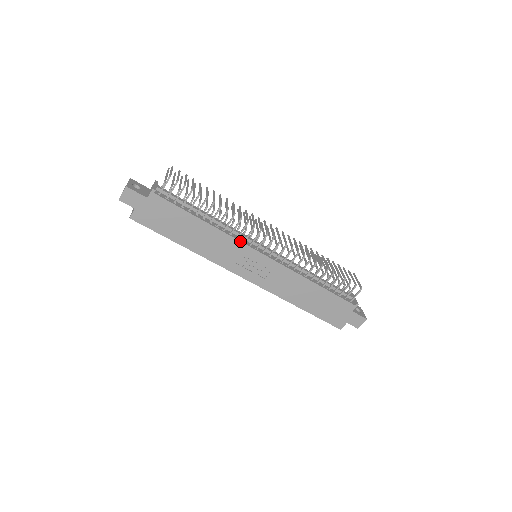
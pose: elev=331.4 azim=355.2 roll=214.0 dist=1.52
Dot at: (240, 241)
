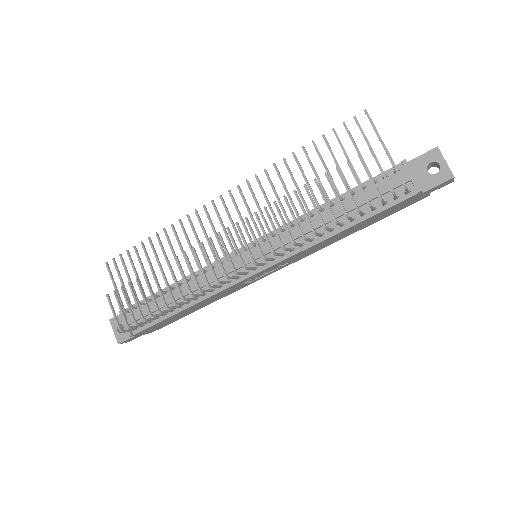
Dot at: (226, 289)
